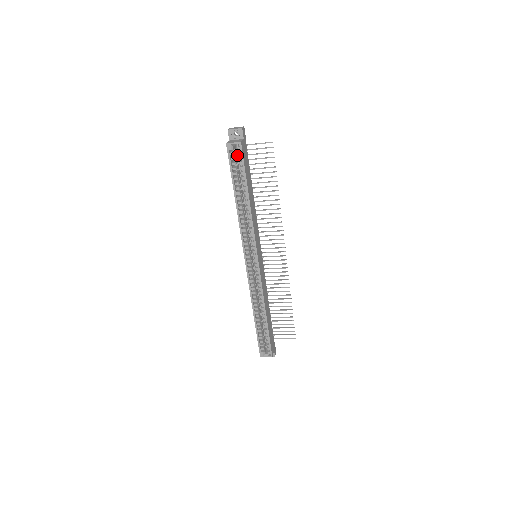
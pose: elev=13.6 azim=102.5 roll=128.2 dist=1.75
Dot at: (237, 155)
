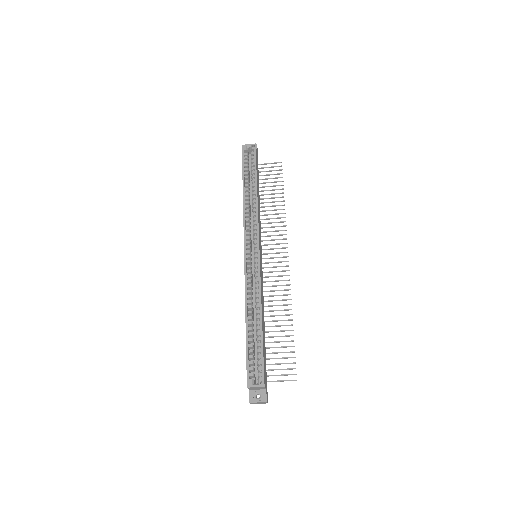
Dot at: (249, 163)
